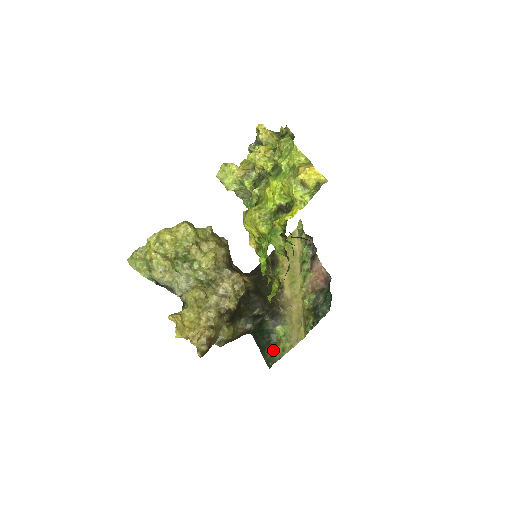
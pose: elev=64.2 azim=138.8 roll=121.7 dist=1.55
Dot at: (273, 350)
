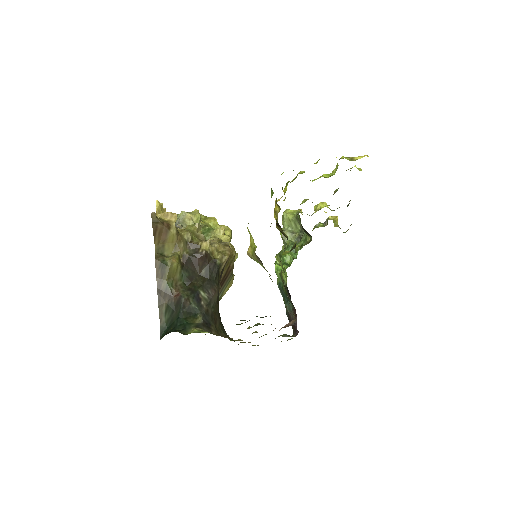
Dot at: occluded
